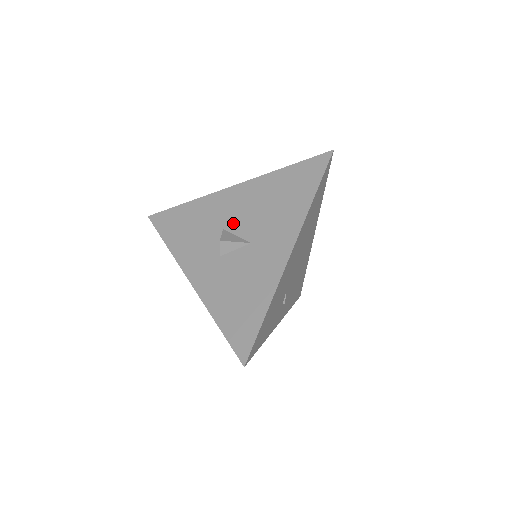
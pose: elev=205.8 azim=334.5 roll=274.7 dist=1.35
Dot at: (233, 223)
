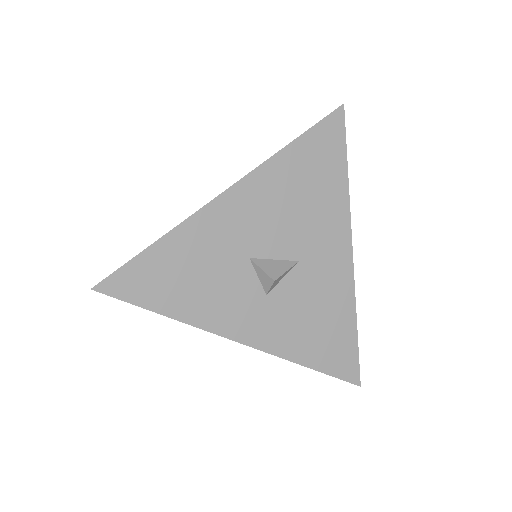
Dot at: (260, 245)
